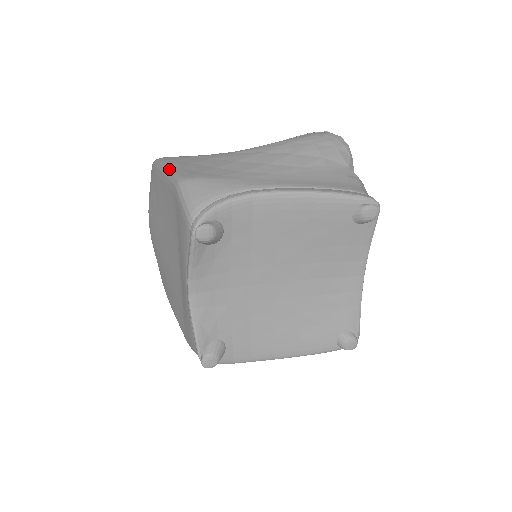
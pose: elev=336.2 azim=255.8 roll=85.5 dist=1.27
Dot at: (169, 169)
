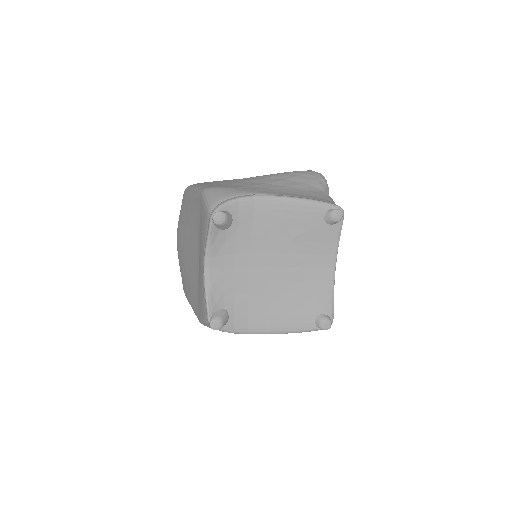
Dot at: (197, 187)
